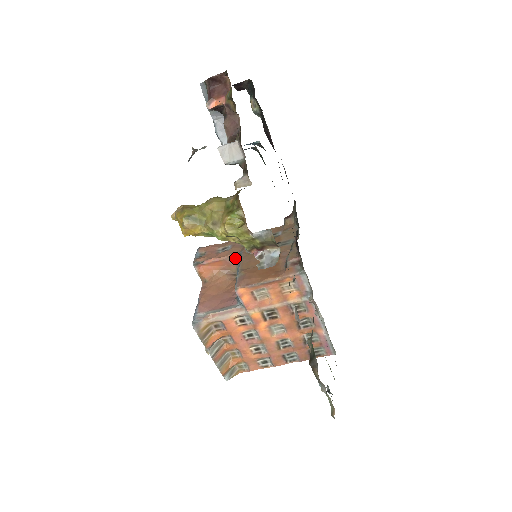
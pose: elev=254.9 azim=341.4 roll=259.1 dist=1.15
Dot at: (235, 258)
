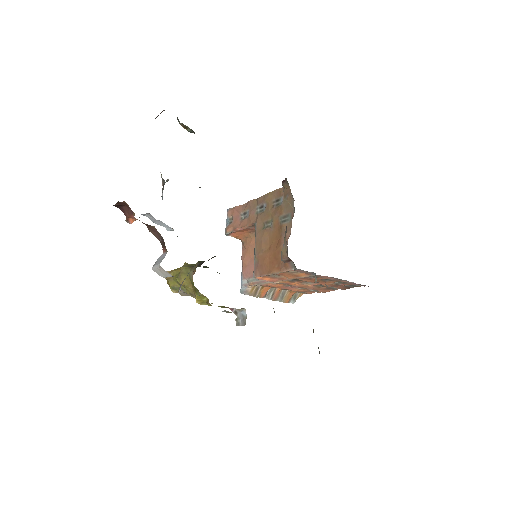
Dot at: occluded
